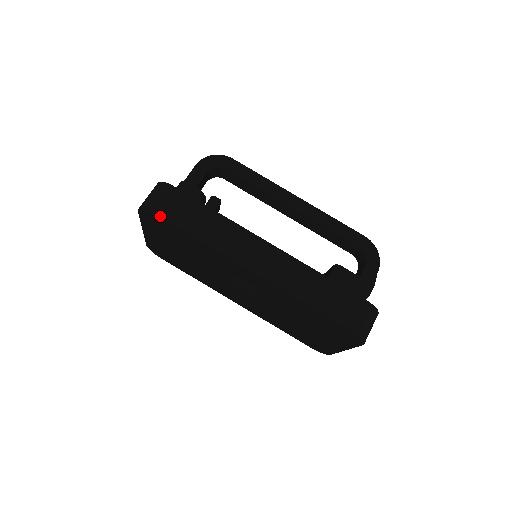
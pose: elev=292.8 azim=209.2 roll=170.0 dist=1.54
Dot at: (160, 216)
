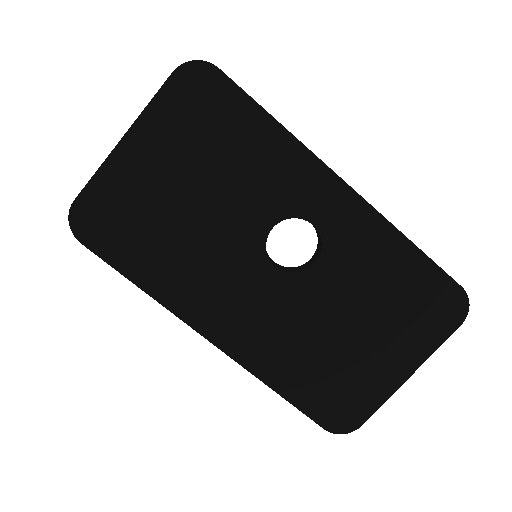
Dot at: occluded
